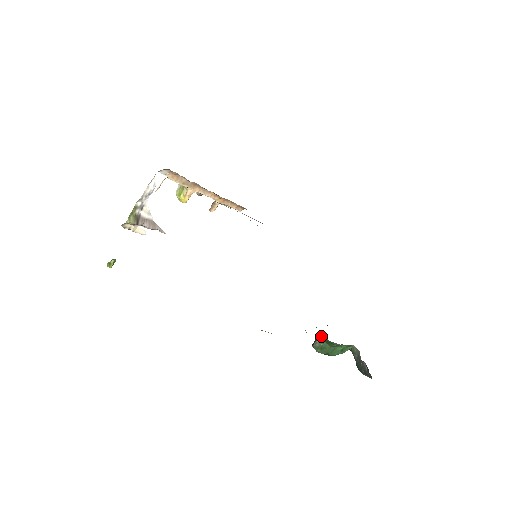
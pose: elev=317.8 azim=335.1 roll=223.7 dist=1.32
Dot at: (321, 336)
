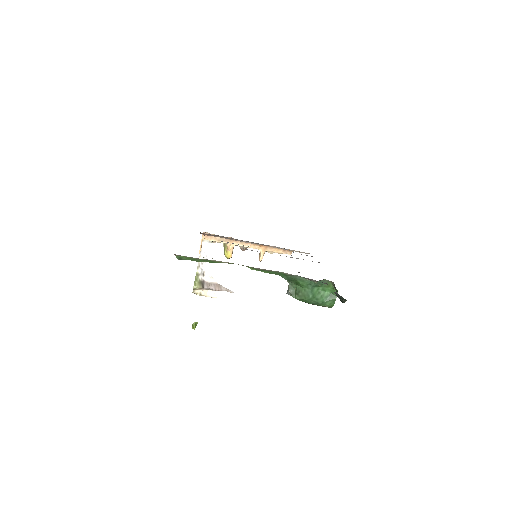
Dot at: (282, 277)
